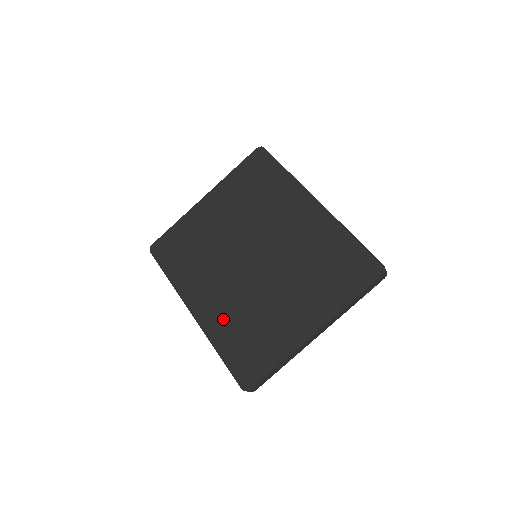
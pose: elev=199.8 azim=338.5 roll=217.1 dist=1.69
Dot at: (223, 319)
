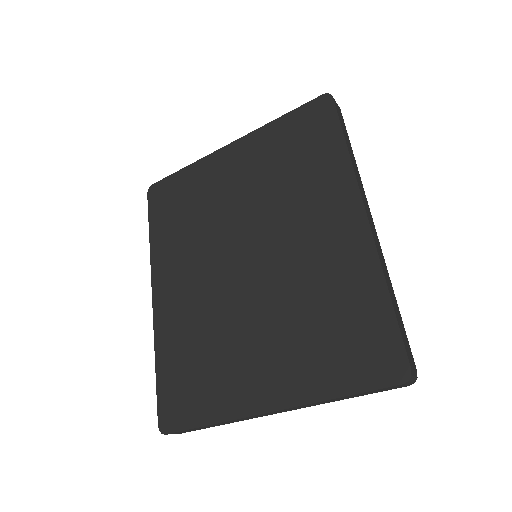
Dot at: (179, 324)
